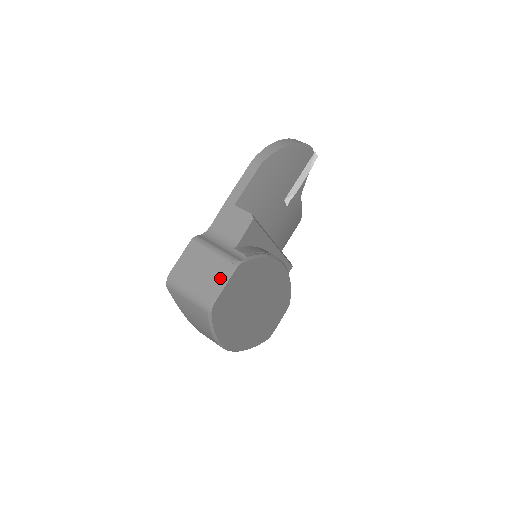
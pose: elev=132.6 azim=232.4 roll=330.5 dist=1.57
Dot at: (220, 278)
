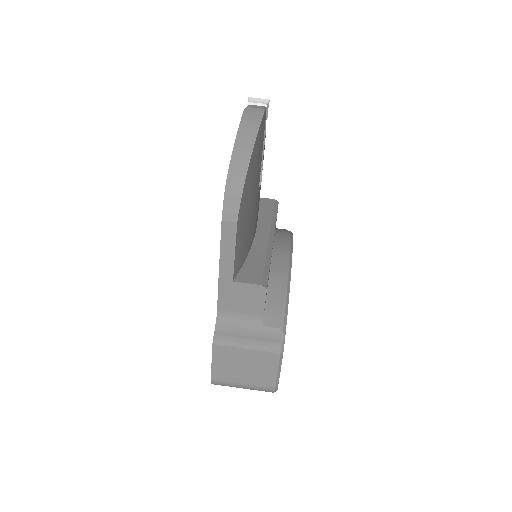
Dot at: (271, 369)
